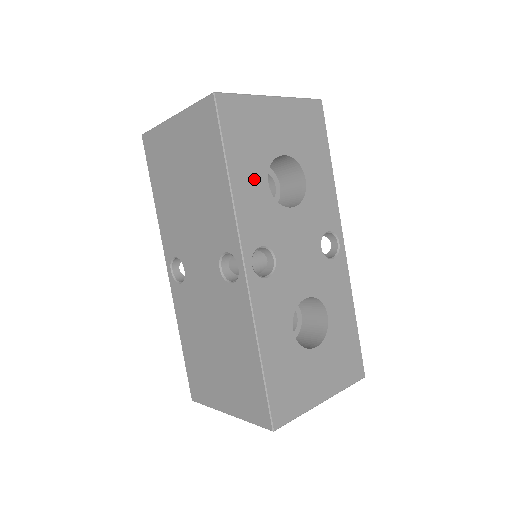
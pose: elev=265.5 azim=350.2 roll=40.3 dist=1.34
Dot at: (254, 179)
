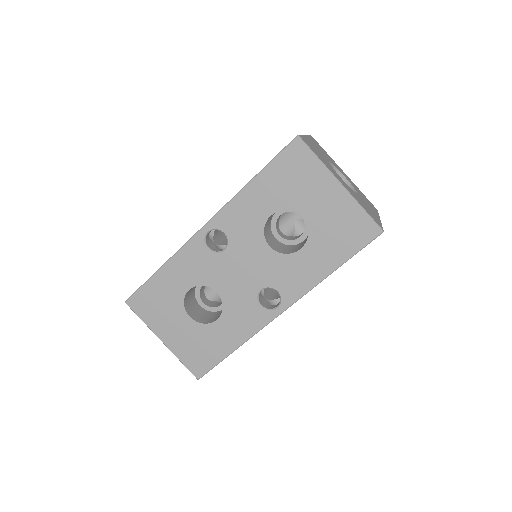
Dot at: (265, 202)
